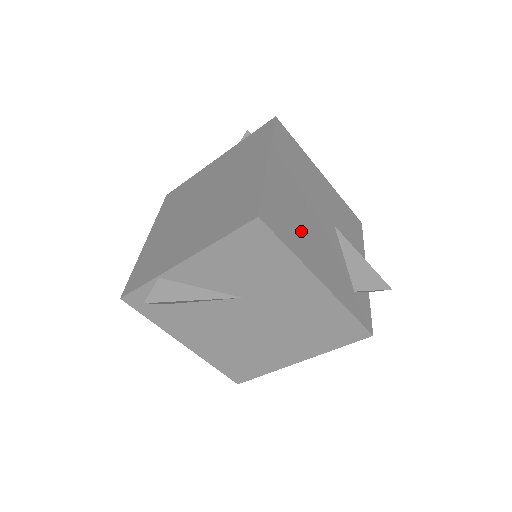
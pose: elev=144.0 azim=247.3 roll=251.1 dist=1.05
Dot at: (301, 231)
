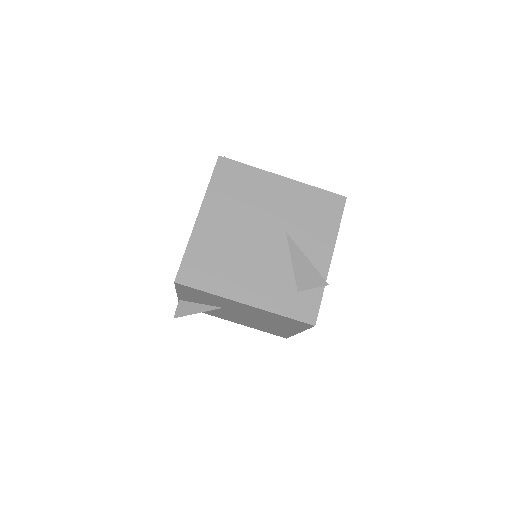
Dot at: (228, 267)
